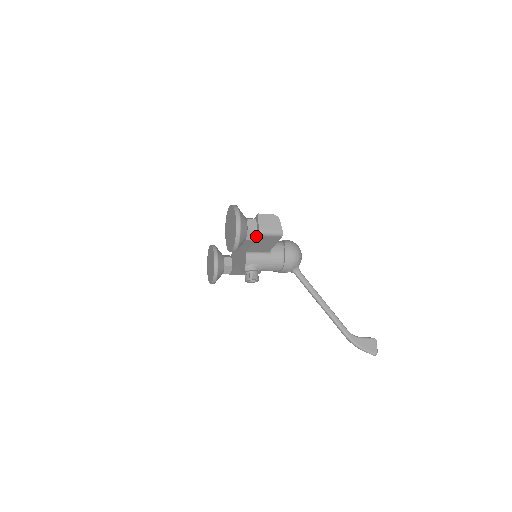
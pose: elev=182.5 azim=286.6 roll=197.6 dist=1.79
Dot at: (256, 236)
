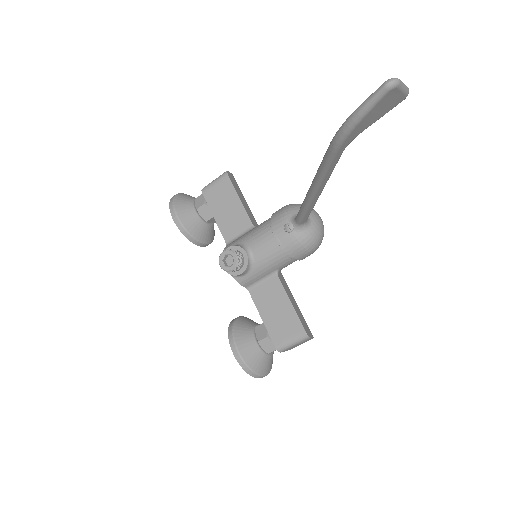
Dot at: (206, 199)
